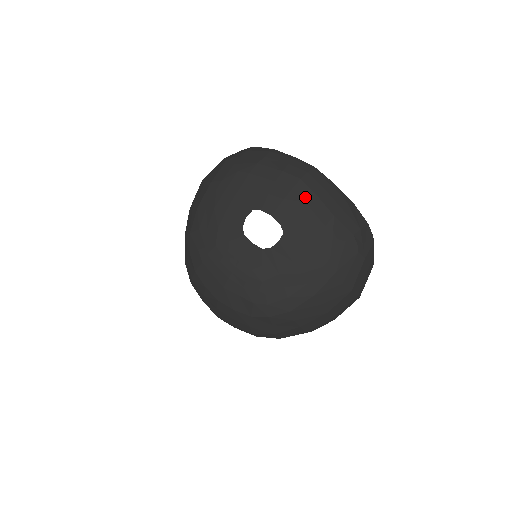
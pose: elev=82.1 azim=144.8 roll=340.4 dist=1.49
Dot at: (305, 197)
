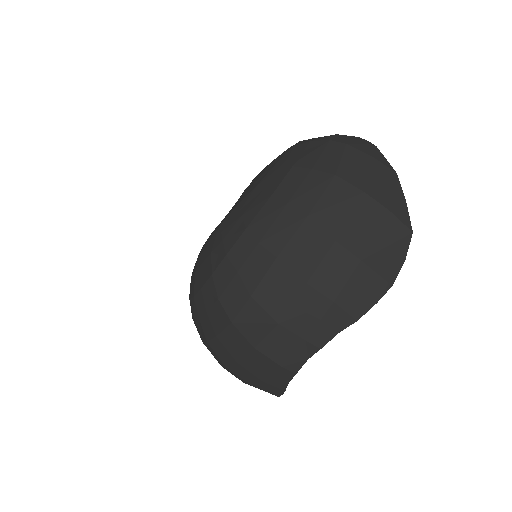
Dot at: occluded
